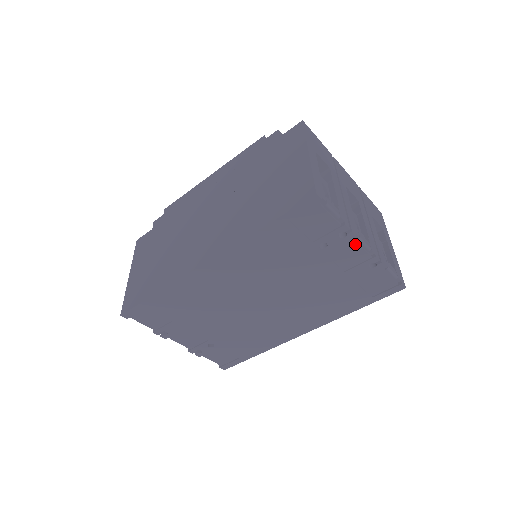
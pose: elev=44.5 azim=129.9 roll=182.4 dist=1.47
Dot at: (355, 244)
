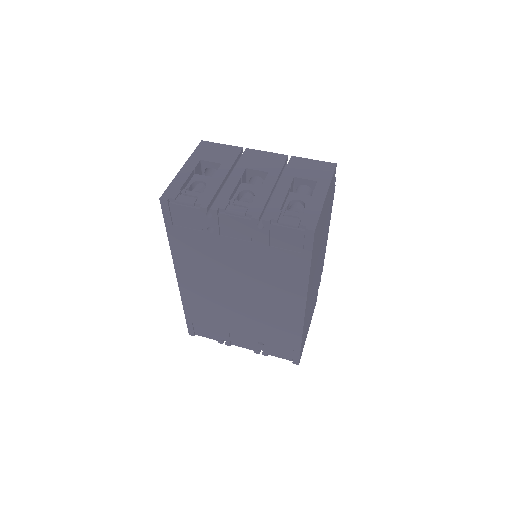
Dot at: (226, 217)
